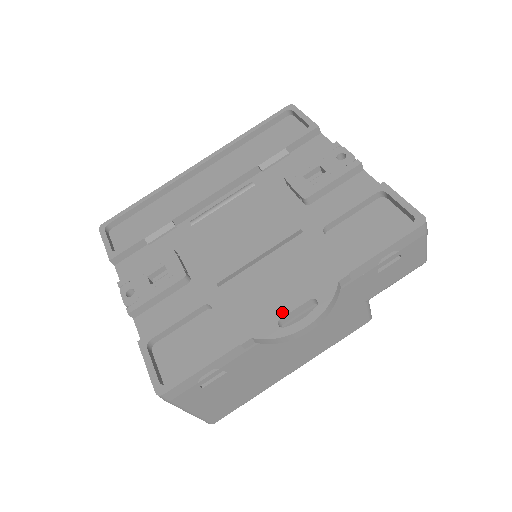
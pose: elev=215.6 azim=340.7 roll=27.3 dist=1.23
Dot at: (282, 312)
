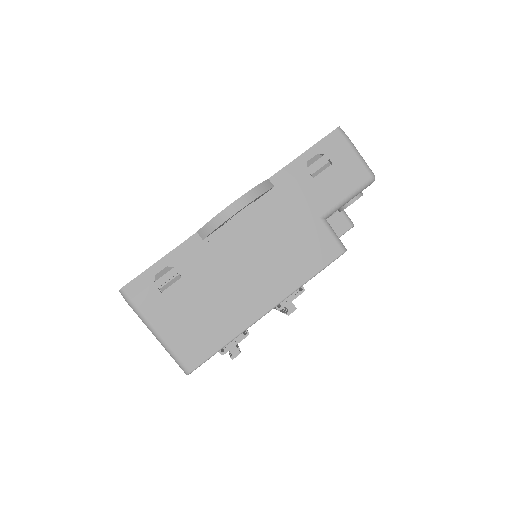
Dot at: occluded
